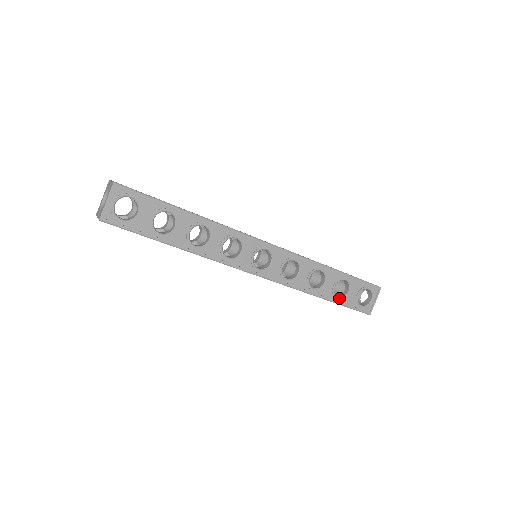
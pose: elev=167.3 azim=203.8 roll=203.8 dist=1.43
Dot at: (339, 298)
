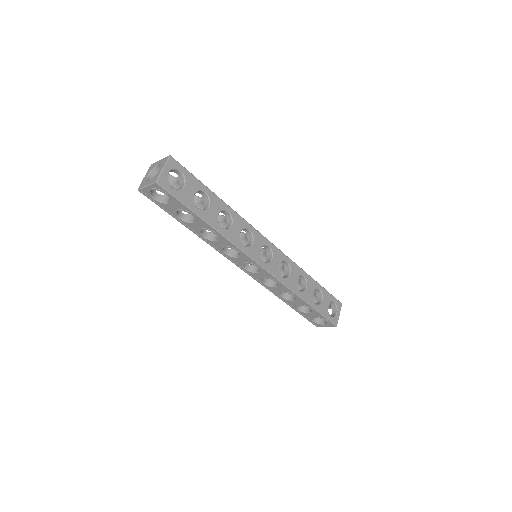
Dot at: (298, 310)
